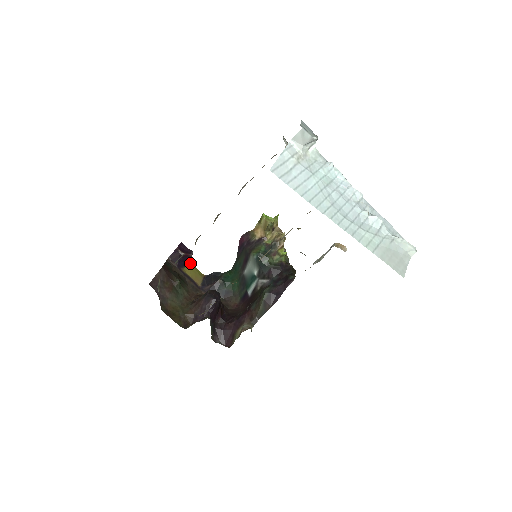
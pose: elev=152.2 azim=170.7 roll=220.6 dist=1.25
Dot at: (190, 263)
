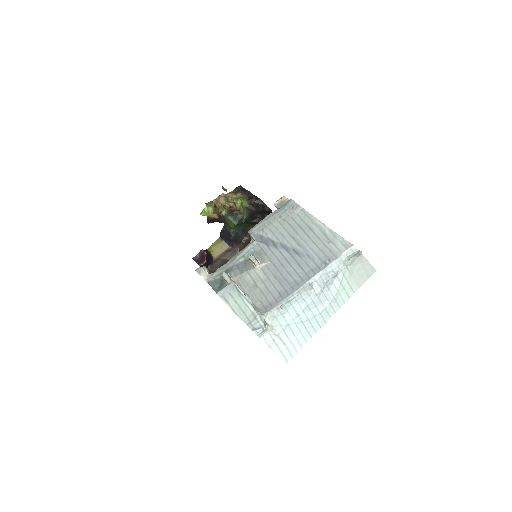
Dot at: (208, 250)
